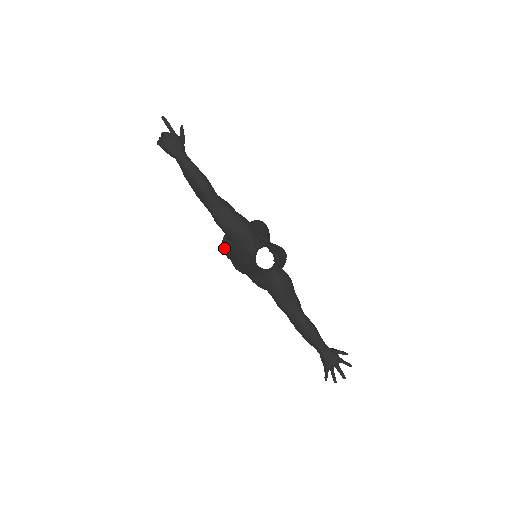
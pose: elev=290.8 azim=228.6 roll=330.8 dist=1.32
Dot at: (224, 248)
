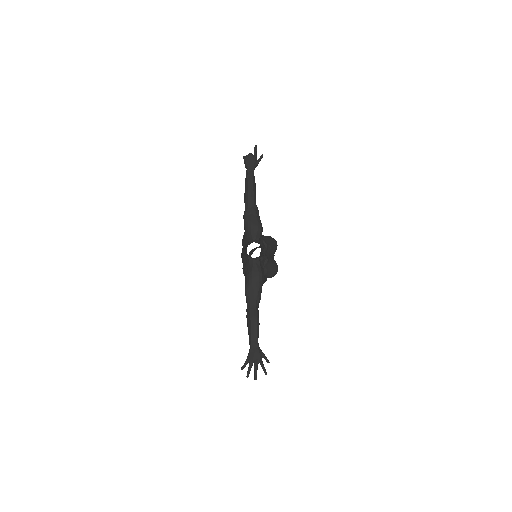
Dot at: (249, 254)
